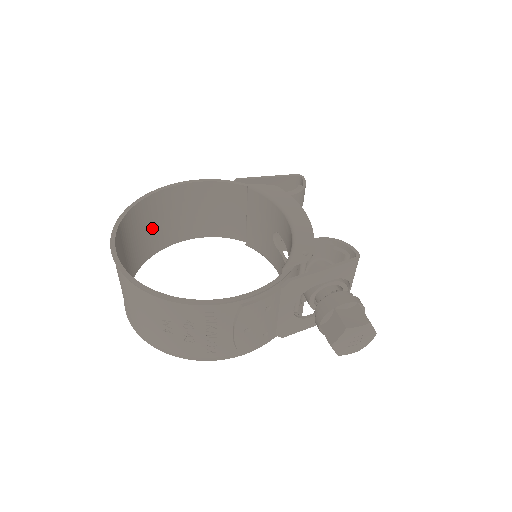
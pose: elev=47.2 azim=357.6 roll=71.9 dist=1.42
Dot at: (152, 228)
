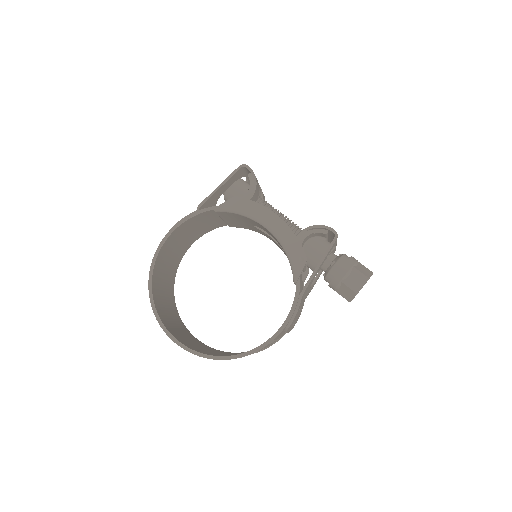
Dot at: (165, 278)
